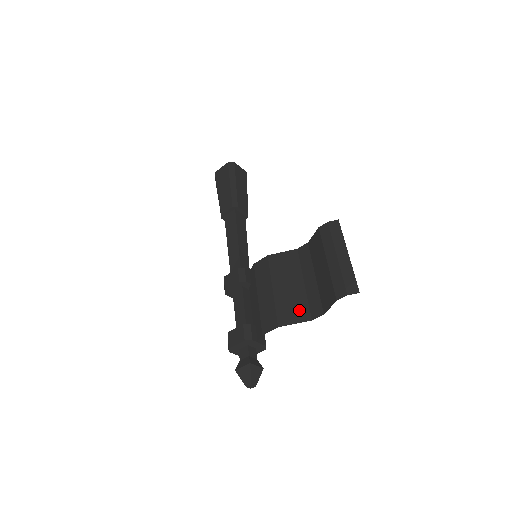
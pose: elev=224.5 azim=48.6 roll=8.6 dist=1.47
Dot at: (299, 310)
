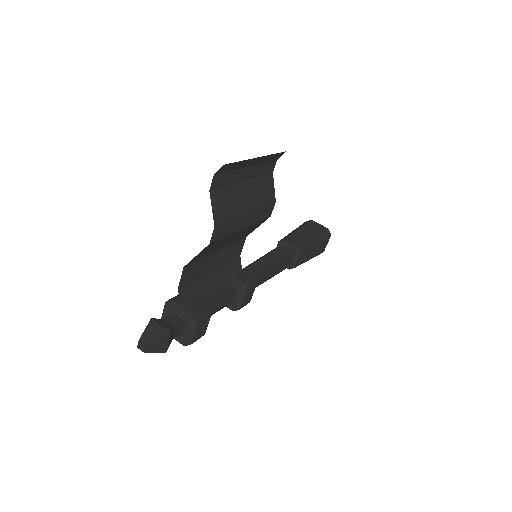
Dot at: (212, 246)
